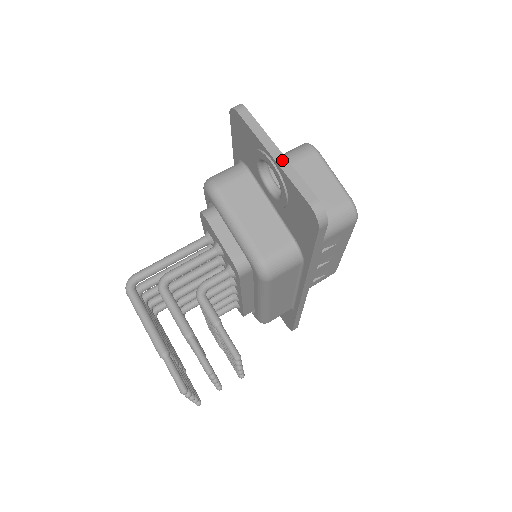
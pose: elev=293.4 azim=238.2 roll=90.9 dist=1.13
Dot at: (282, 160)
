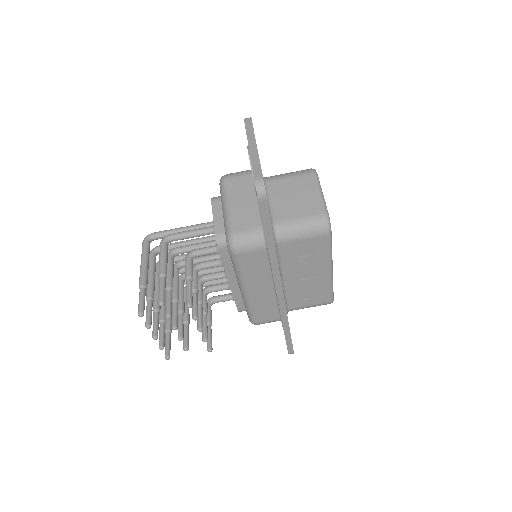
Dot at: (254, 150)
